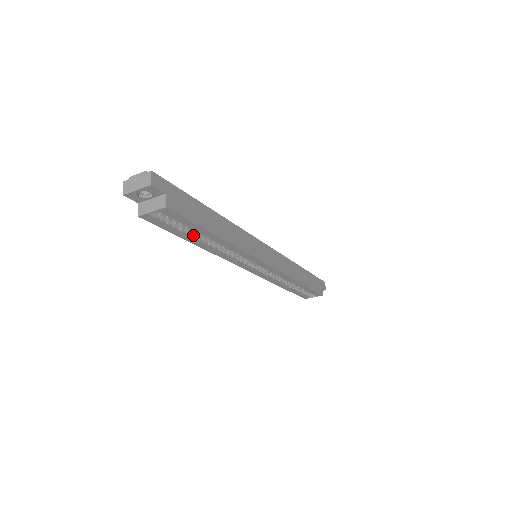
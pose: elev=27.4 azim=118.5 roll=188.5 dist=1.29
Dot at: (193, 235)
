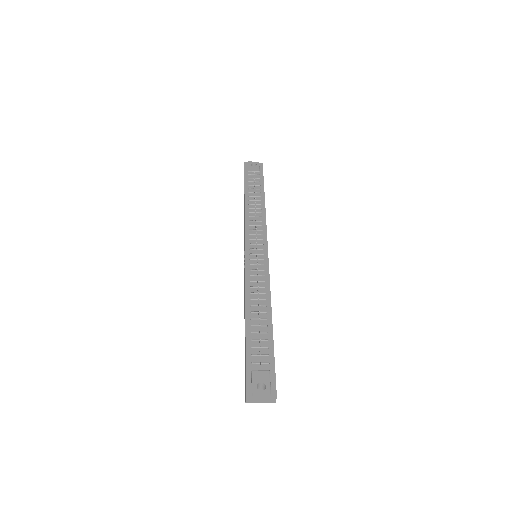
Dot at: occluded
